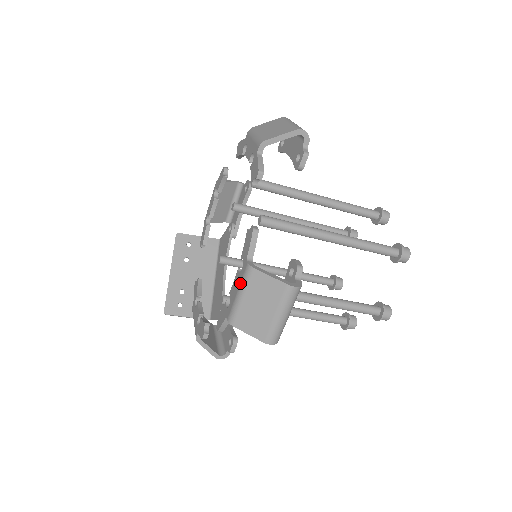
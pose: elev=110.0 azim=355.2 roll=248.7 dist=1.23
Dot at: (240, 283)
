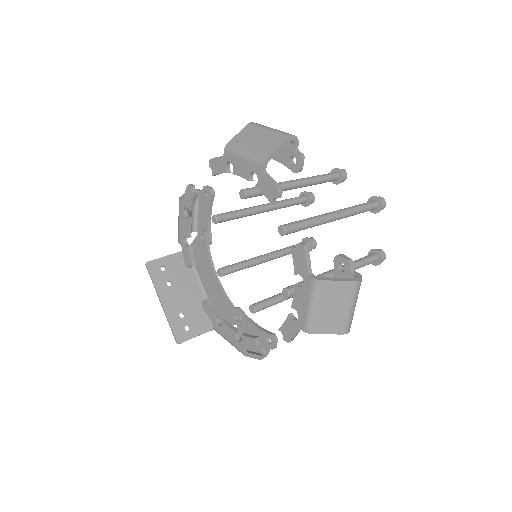
Dot at: (309, 297)
